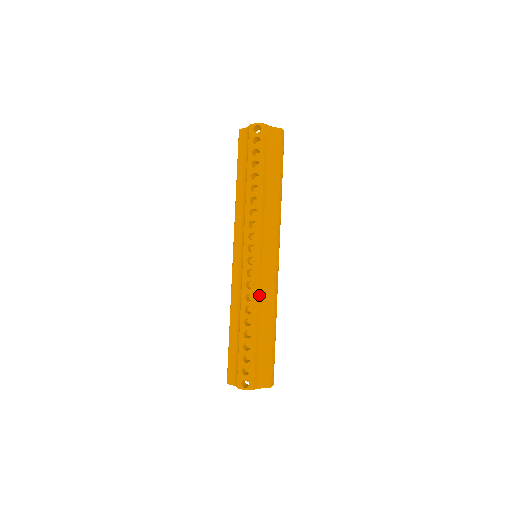
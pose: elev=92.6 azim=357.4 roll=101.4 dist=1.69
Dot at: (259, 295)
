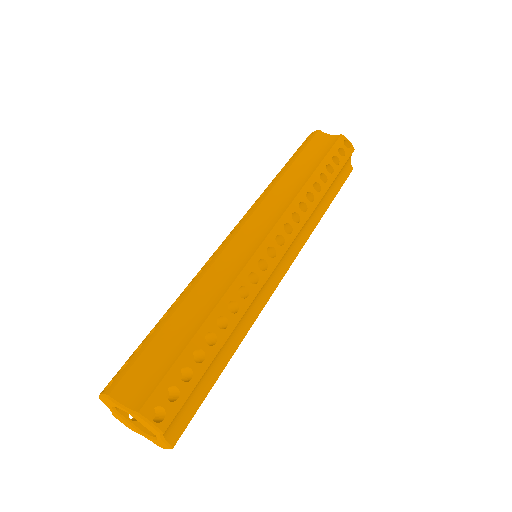
Dot at: (253, 300)
